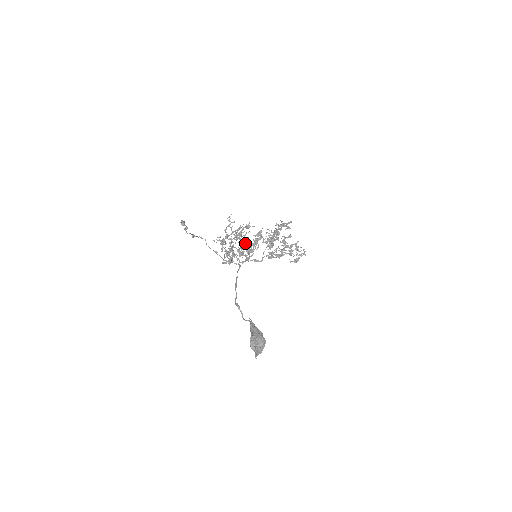
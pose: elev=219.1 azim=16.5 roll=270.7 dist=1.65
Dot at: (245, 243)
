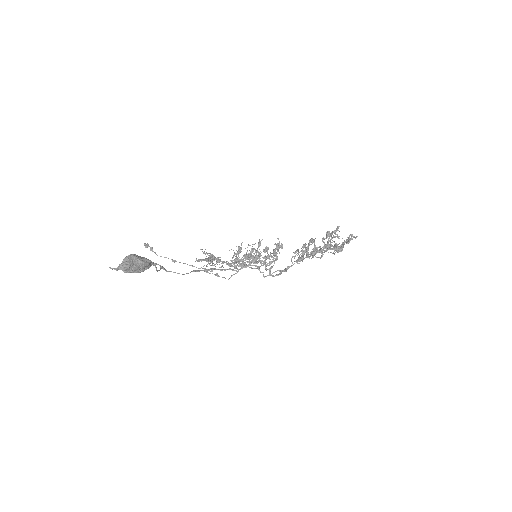
Dot at: (246, 253)
